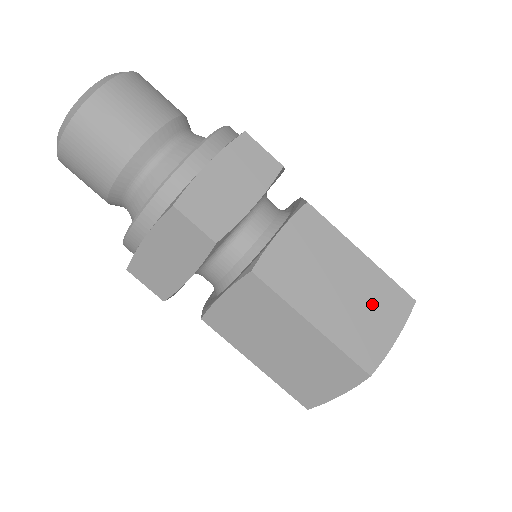
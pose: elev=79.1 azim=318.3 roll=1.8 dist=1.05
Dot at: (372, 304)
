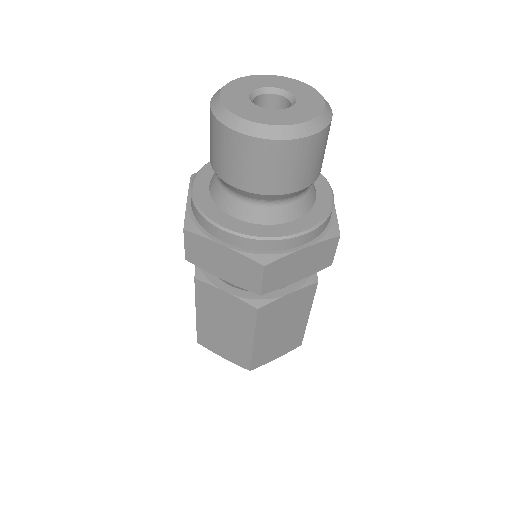
Dot at: (285, 341)
